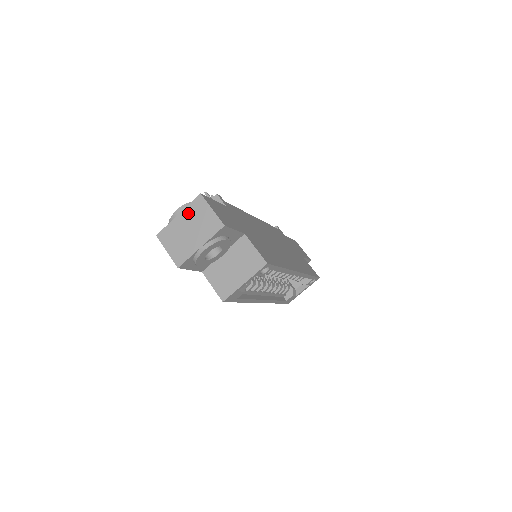
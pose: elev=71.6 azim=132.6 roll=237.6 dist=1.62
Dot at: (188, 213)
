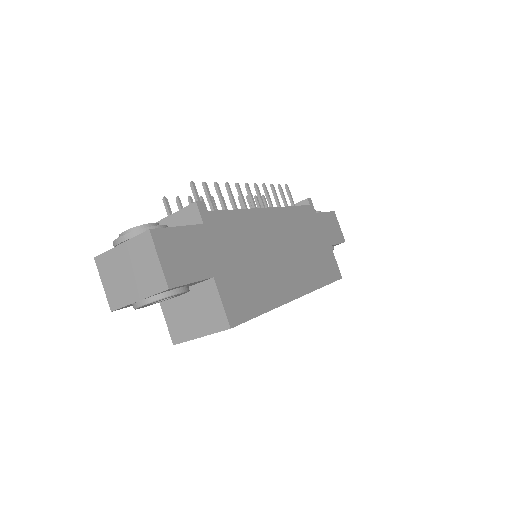
Dot at: (131, 248)
